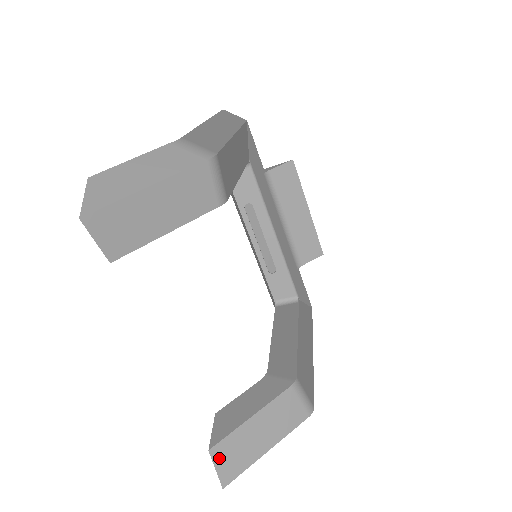
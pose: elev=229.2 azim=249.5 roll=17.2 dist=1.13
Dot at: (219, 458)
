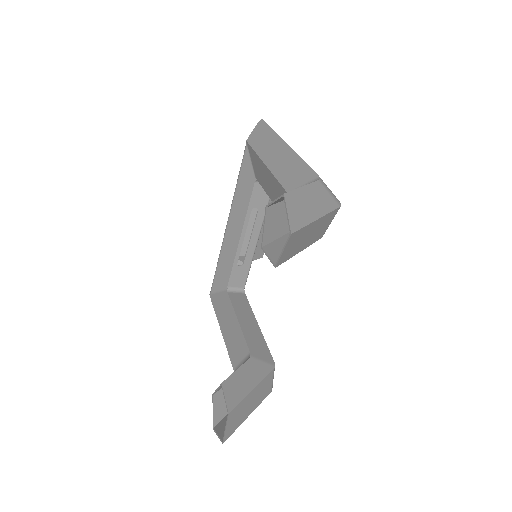
Dot at: (230, 420)
